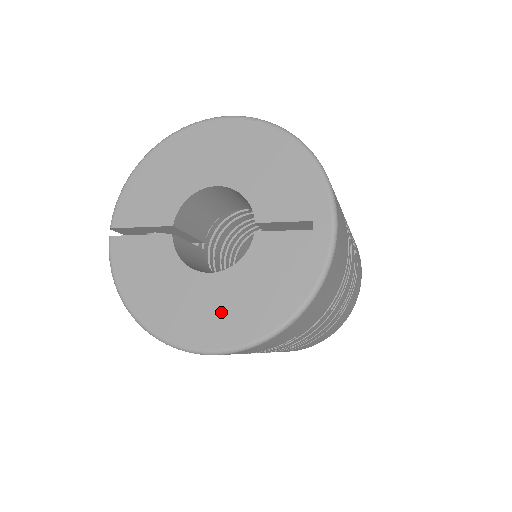
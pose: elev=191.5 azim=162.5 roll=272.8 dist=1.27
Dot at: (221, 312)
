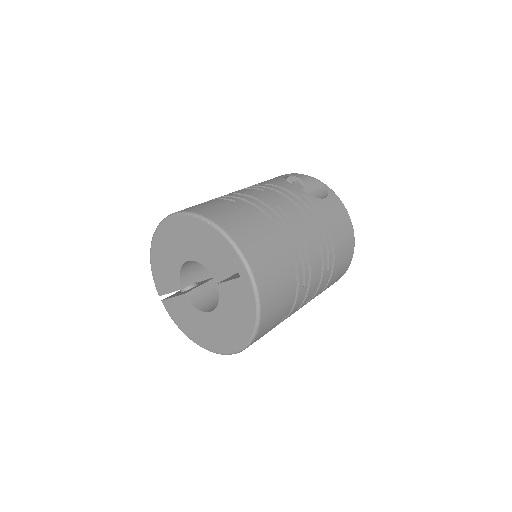
Dot at: (225, 332)
